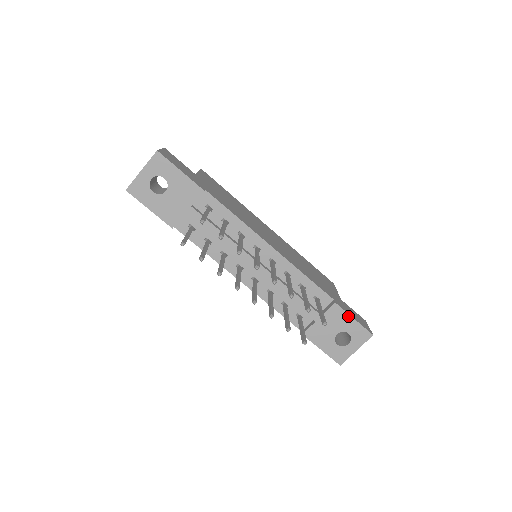
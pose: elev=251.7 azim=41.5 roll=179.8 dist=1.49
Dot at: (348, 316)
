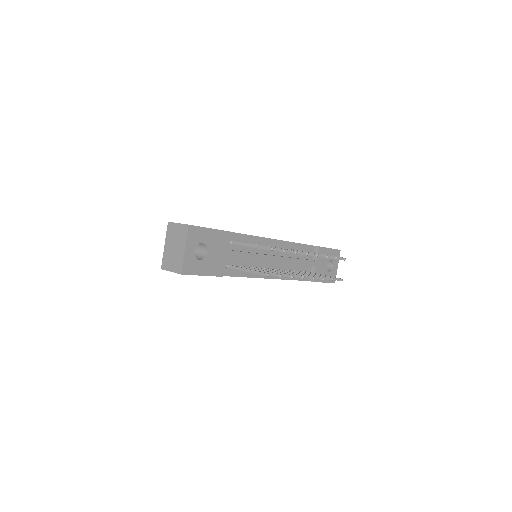
Dot at: (327, 249)
